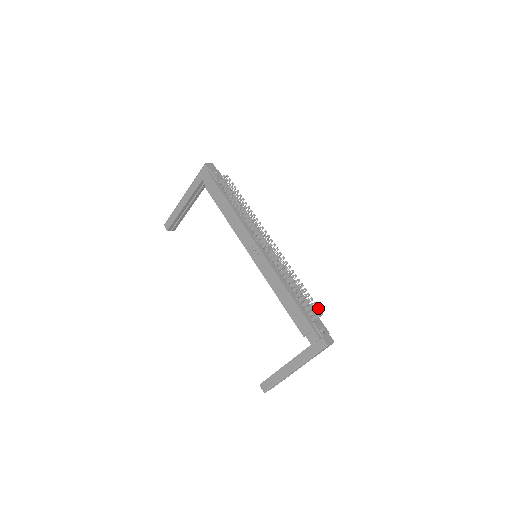
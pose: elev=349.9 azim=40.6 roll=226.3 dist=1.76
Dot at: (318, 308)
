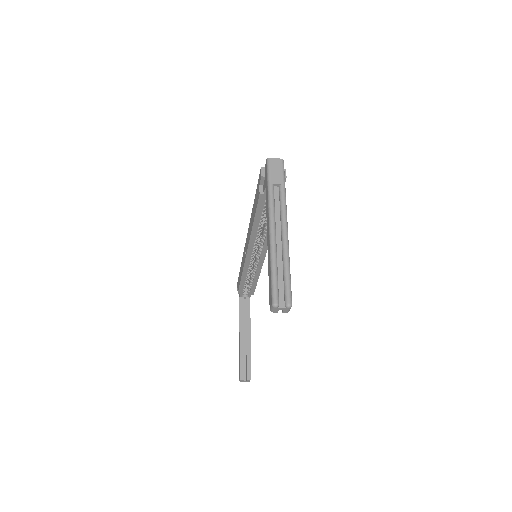
Dot at: occluded
